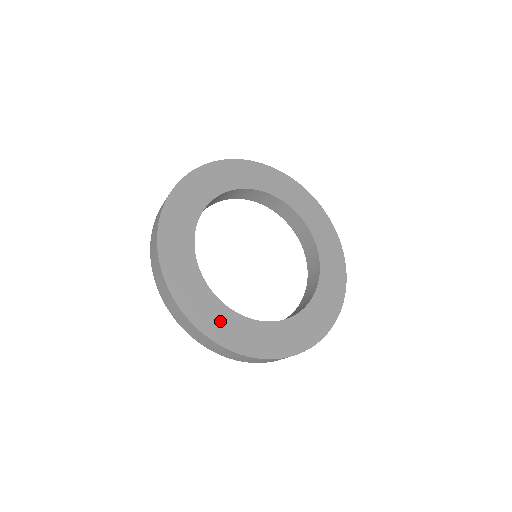
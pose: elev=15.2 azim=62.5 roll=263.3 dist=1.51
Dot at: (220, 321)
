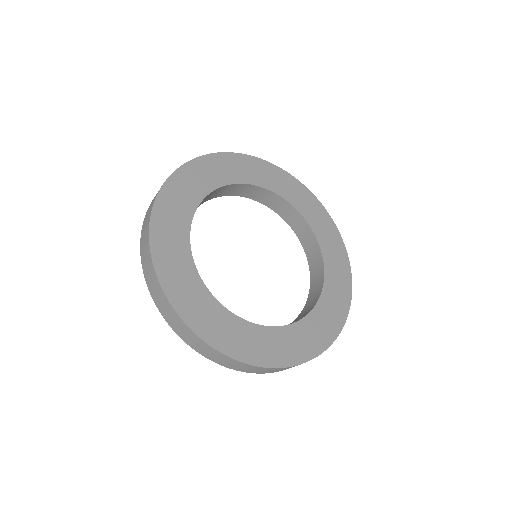
Dot at: (191, 294)
